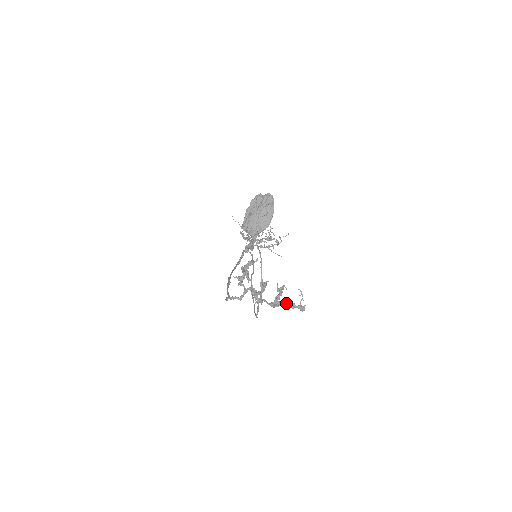
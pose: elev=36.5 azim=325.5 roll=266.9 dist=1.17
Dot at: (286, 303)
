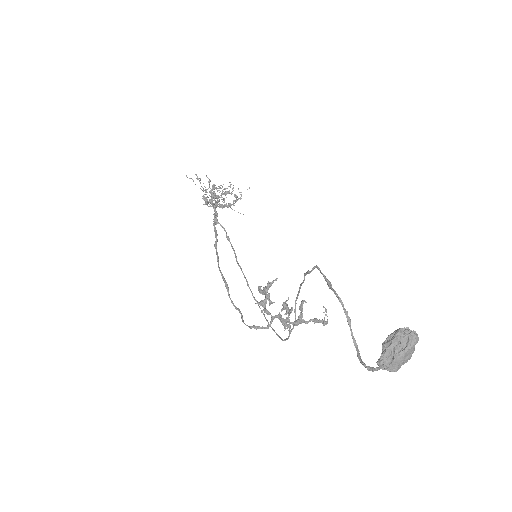
Dot at: (310, 320)
